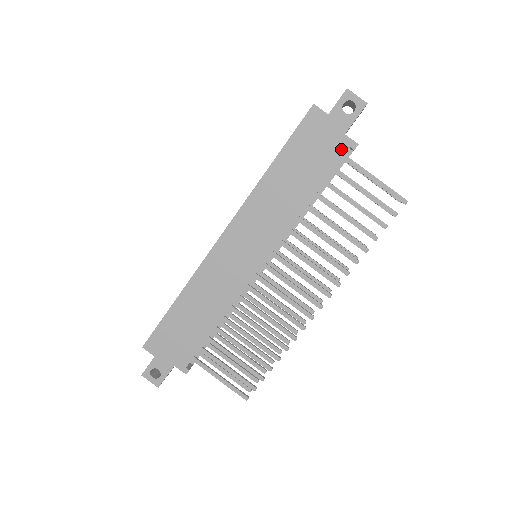
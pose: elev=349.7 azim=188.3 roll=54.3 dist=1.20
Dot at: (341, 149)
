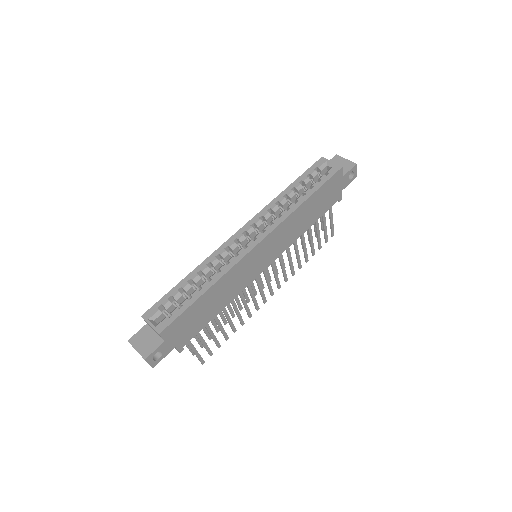
Dot at: (336, 200)
